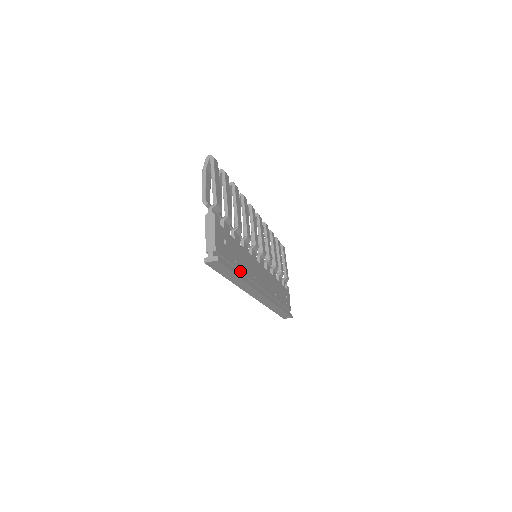
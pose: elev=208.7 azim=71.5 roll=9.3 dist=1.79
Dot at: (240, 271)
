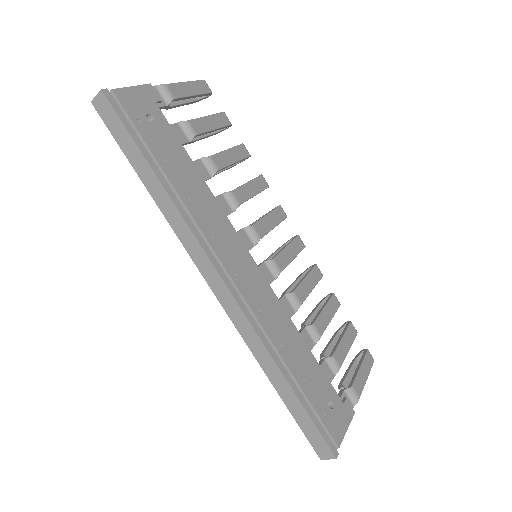
Dot at: (170, 183)
